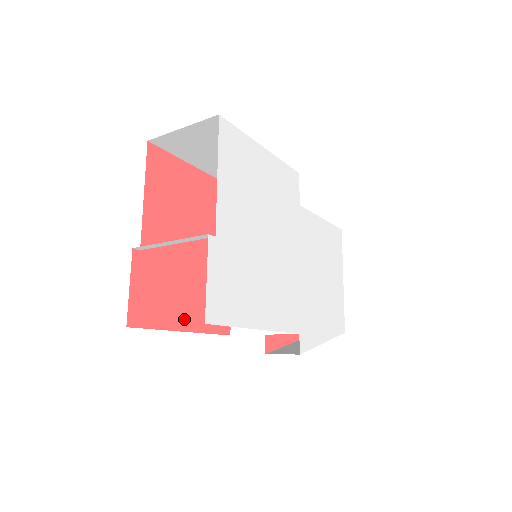
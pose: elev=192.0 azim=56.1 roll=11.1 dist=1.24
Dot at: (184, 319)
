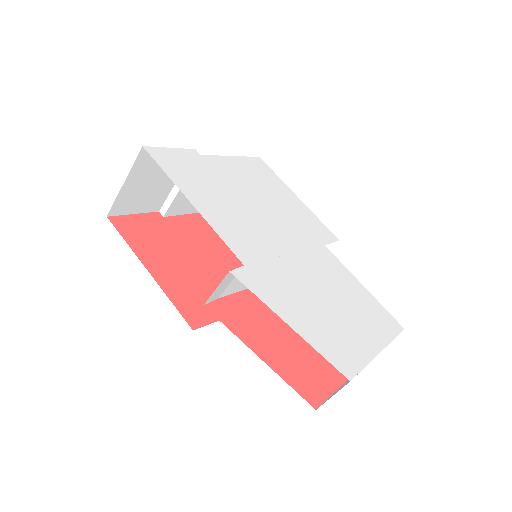
Dot at: (156, 267)
